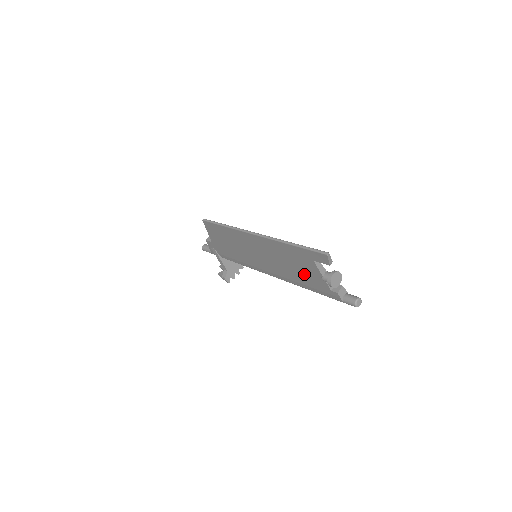
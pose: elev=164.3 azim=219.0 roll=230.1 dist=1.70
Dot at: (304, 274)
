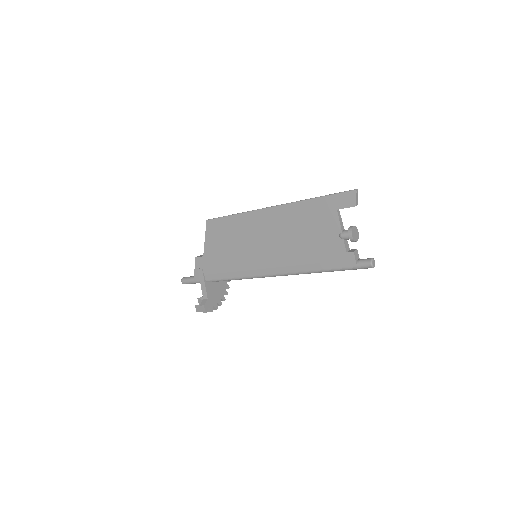
Dot at: (318, 242)
